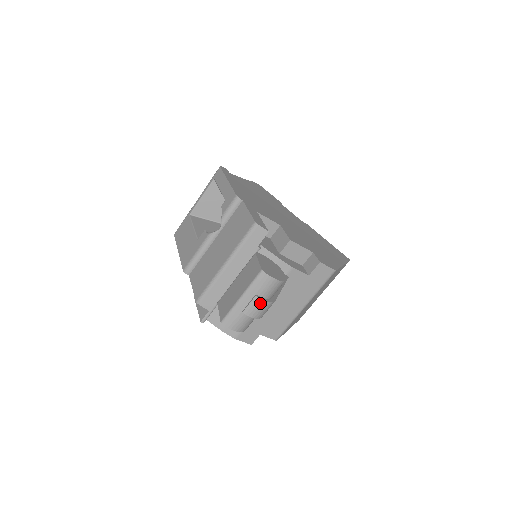
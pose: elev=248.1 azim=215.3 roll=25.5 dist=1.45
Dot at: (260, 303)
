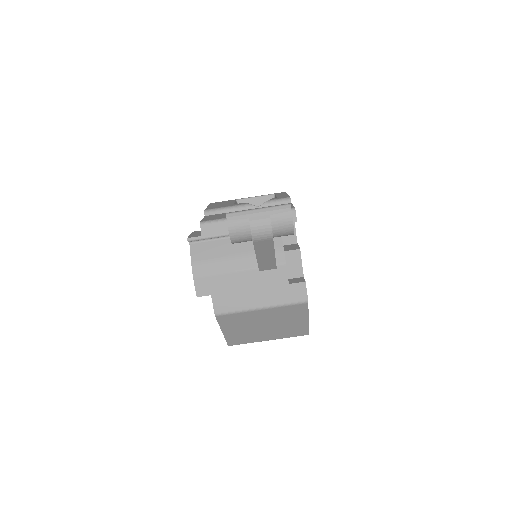
Dot at: (267, 223)
